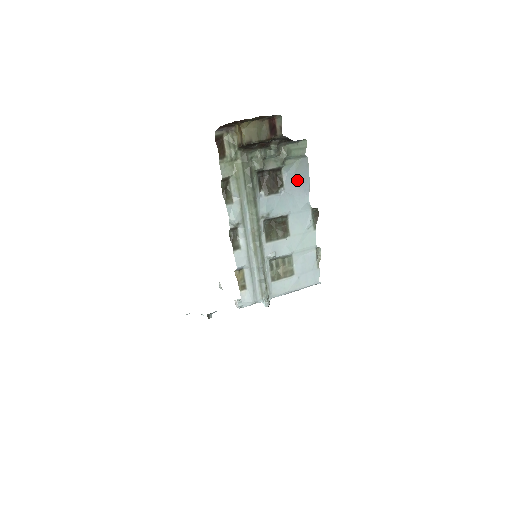
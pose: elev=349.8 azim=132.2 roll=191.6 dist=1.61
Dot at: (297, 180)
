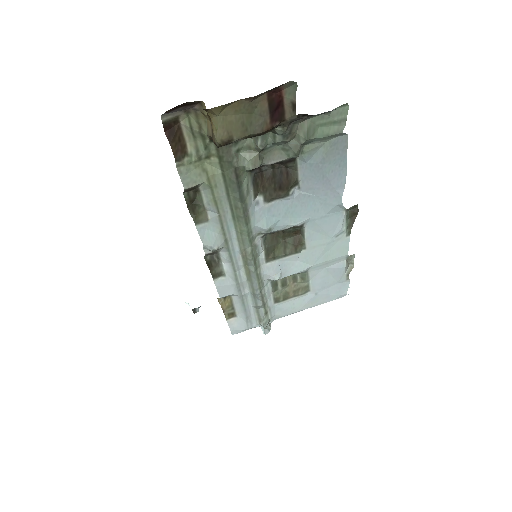
Dot at: (324, 173)
